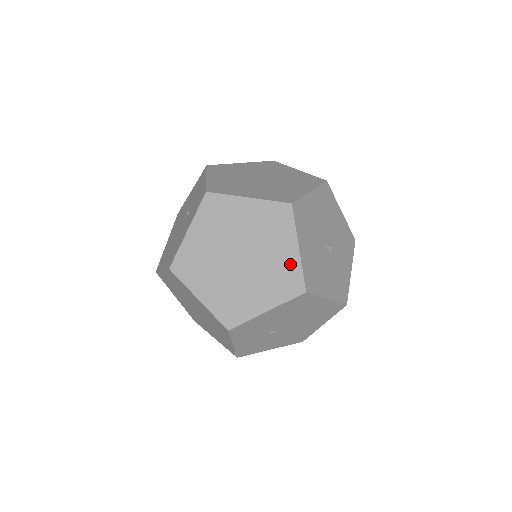
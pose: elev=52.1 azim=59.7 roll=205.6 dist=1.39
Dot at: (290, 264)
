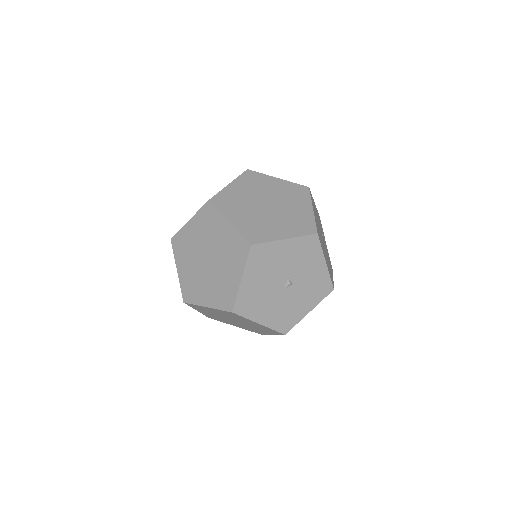
Dot at: (263, 327)
